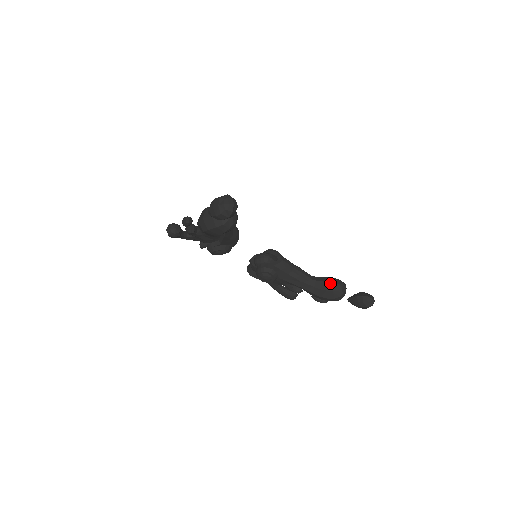
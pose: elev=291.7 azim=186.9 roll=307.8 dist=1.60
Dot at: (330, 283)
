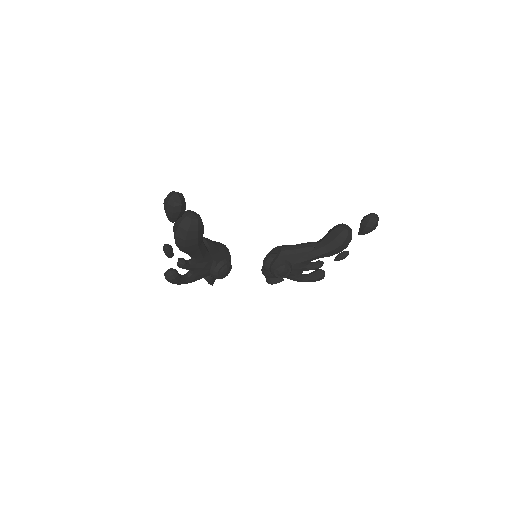
Dot at: (332, 232)
